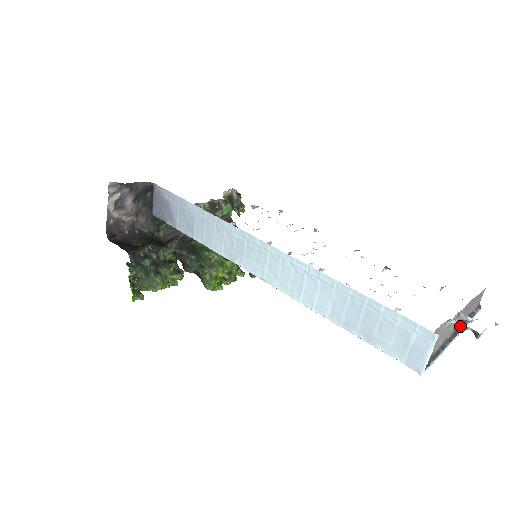
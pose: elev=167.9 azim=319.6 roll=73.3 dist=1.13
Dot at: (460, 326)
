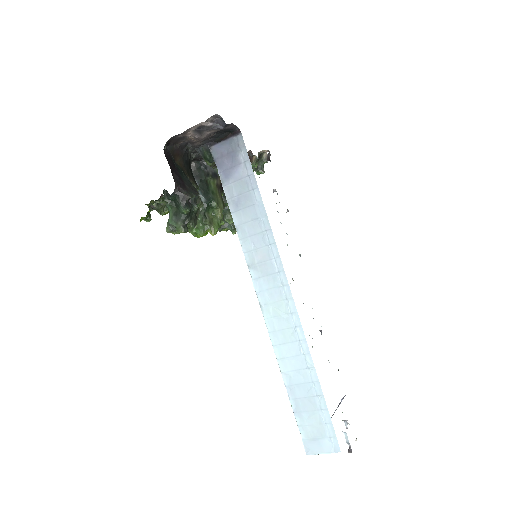
Dot at: (346, 439)
